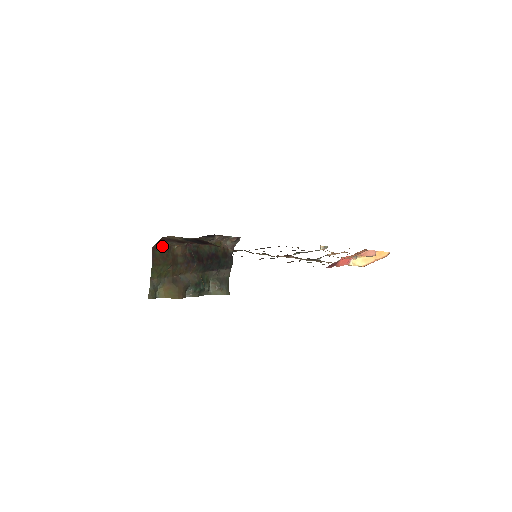
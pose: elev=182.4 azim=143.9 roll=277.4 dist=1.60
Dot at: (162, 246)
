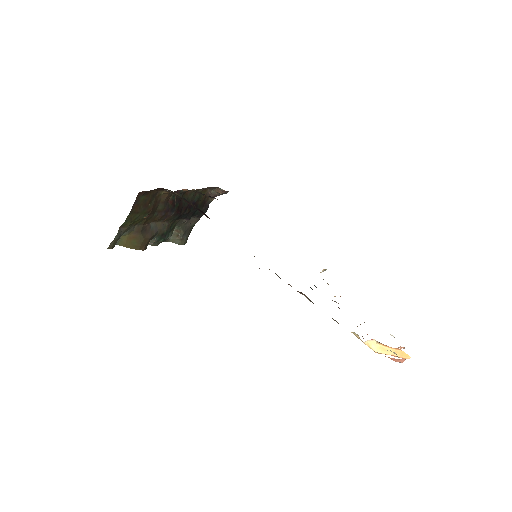
Dot at: (150, 191)
